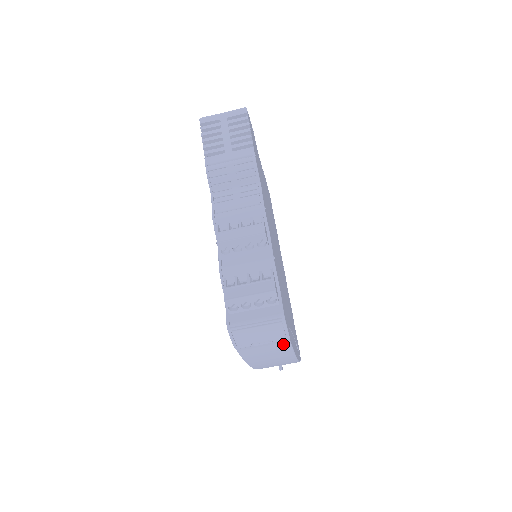
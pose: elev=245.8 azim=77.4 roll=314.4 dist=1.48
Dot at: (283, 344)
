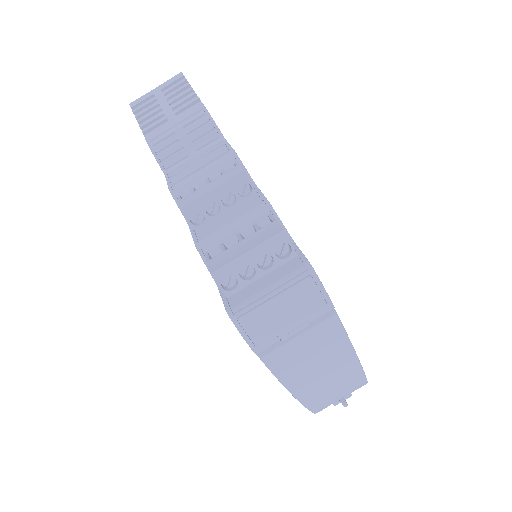
Dot at: (327, 323)
